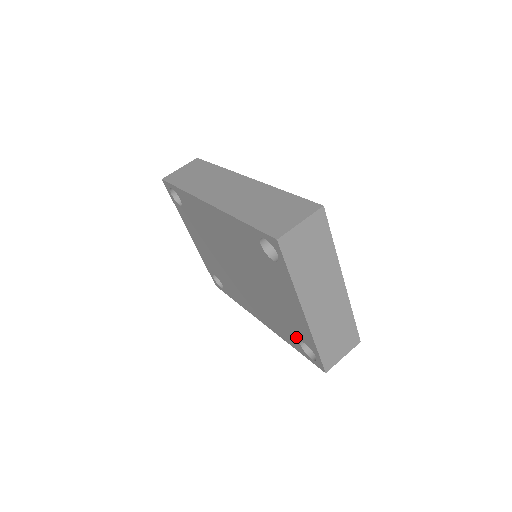
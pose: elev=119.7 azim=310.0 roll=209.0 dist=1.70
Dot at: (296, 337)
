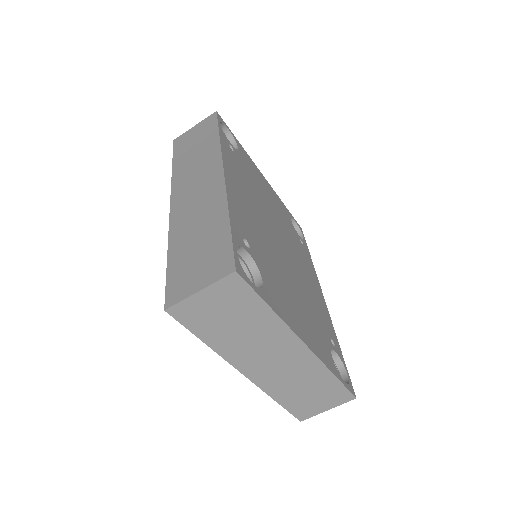
Dot at: occluded
